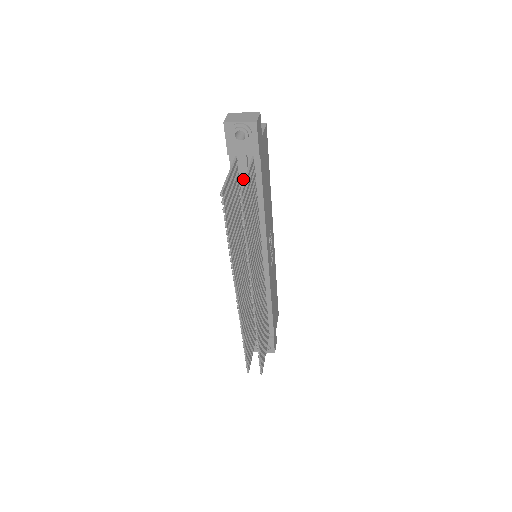
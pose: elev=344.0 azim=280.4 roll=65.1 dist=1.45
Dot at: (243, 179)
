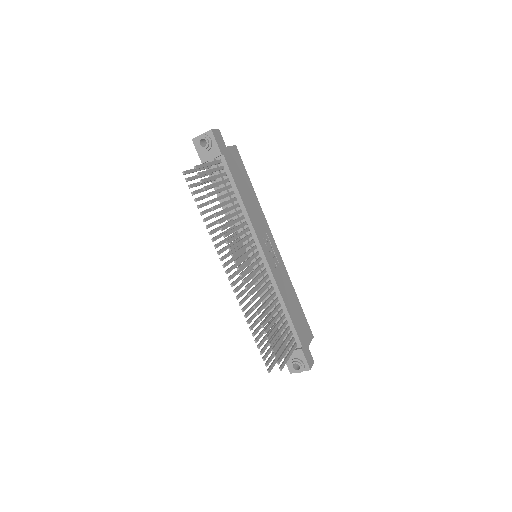
Dot at: (218, 180)
